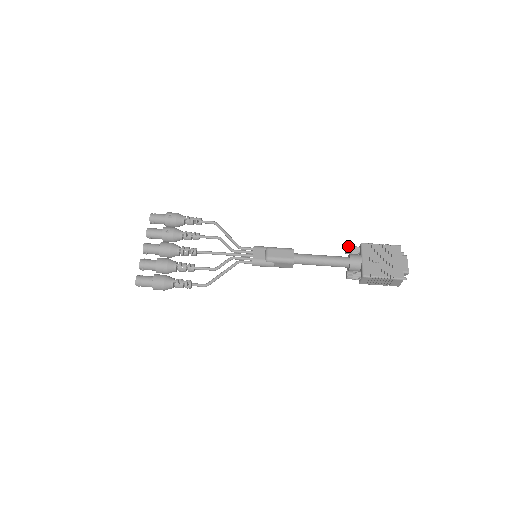
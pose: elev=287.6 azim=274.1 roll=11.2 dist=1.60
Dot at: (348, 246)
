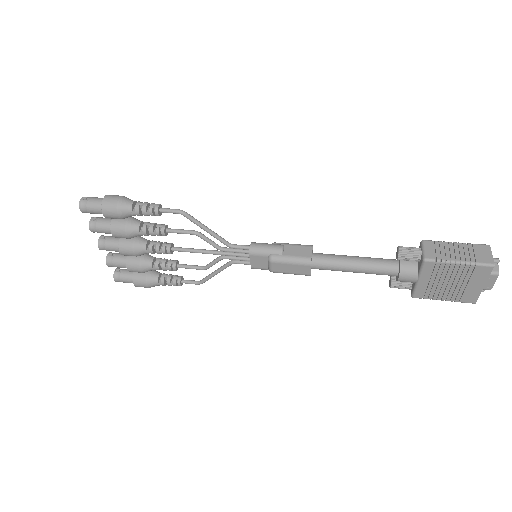
Dot at: occluded
